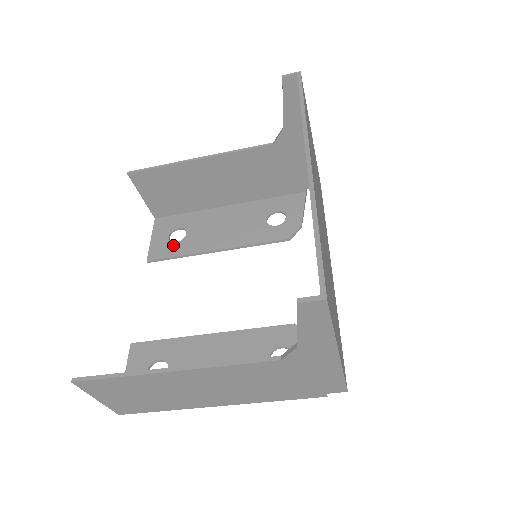
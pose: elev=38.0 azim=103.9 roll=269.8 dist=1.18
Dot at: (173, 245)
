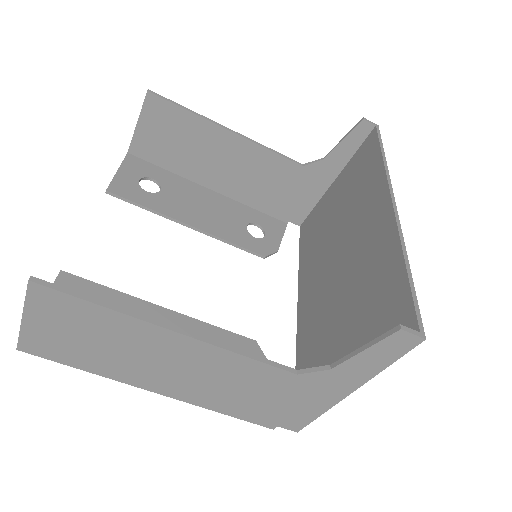
Dot at: (143, 192)
